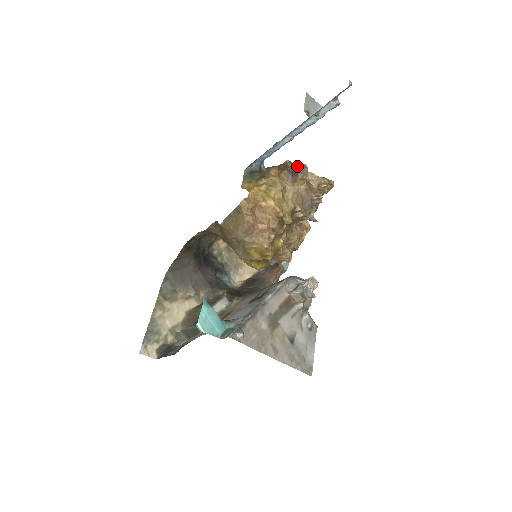
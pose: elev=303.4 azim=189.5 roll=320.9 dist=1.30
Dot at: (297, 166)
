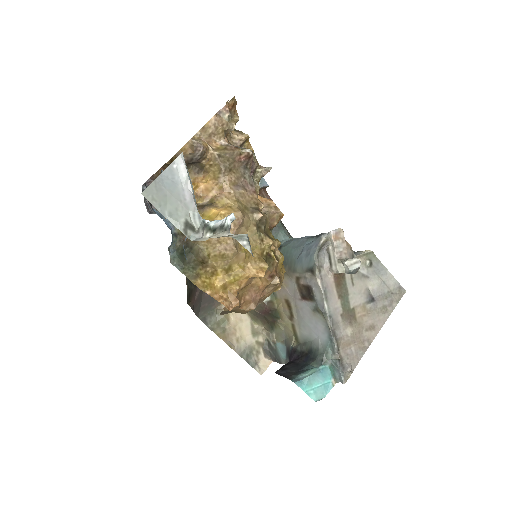
Dot at: (184, 152)
